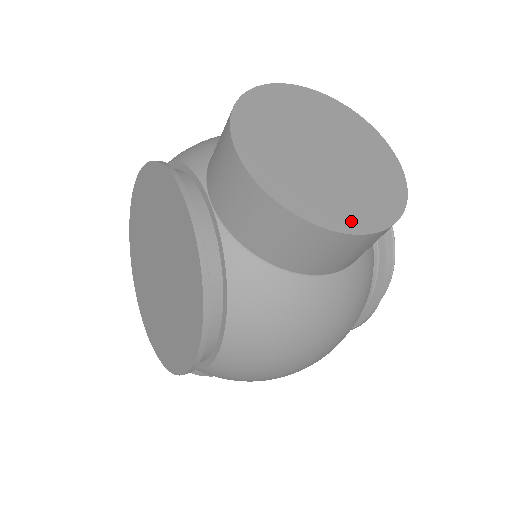
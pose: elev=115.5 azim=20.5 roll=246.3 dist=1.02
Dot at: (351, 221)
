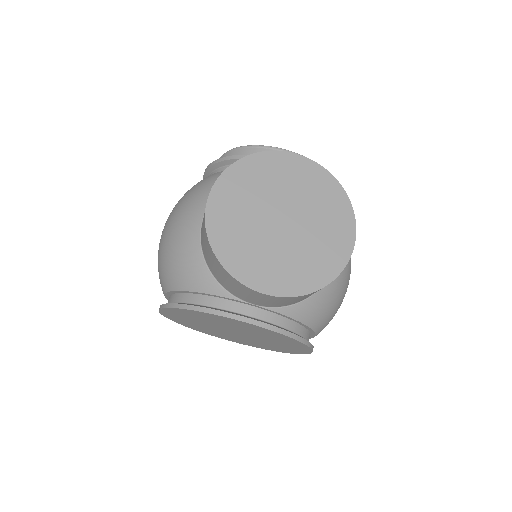
Dot at: (342, 249)
